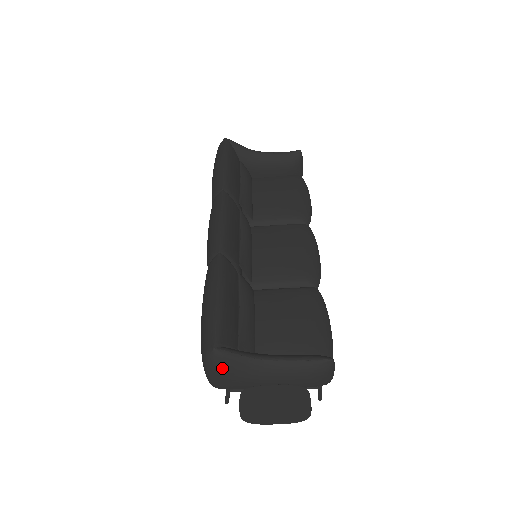
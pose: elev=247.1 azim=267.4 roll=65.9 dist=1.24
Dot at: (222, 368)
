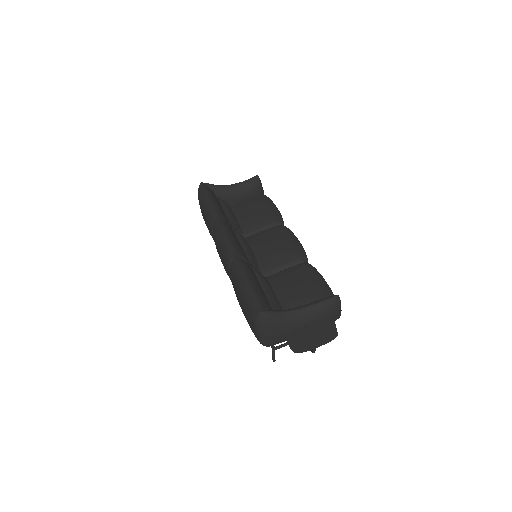
Dot at: (269, 325)
